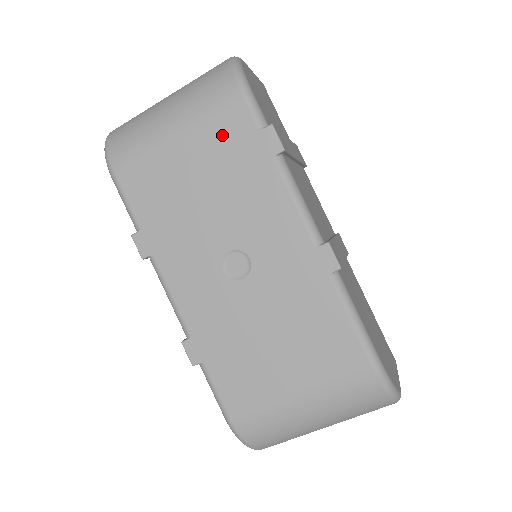
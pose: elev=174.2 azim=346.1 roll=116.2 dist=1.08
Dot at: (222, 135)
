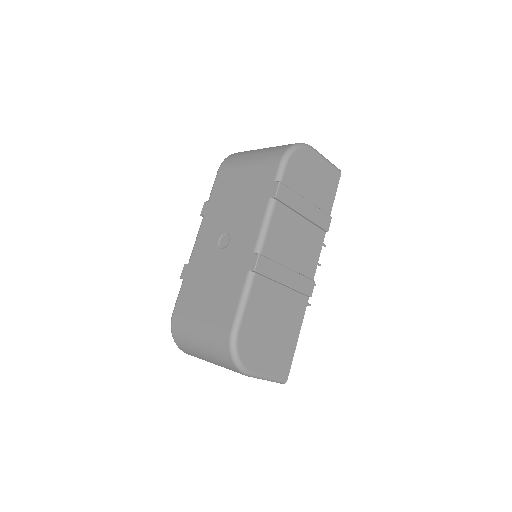
Dot at: (261, 175)
